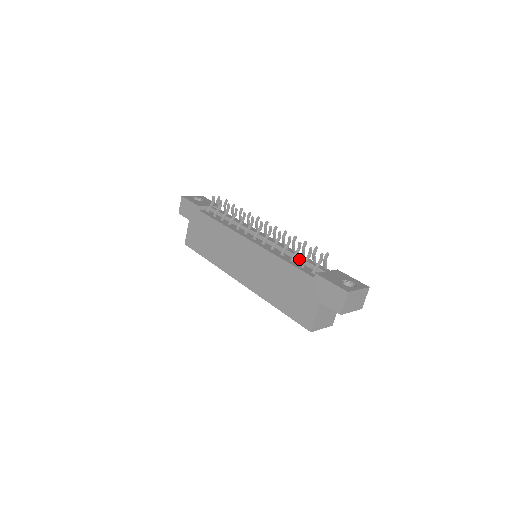
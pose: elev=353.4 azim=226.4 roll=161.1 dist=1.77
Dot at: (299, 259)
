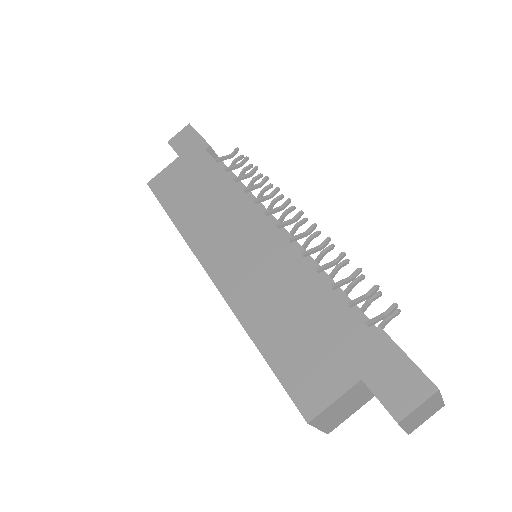
Dot at: (341, 294)
